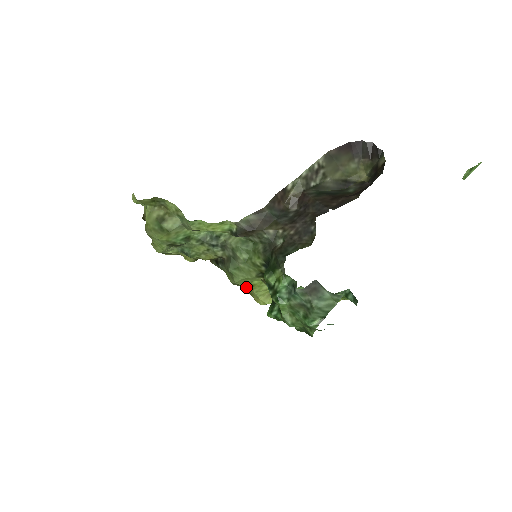
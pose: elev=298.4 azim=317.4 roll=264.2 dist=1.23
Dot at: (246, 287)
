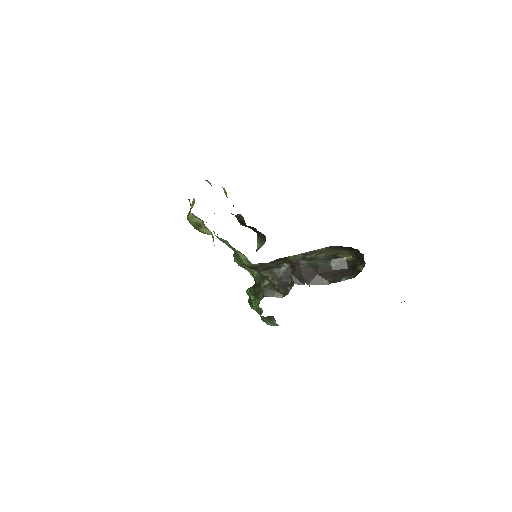
Dot at: occluded
